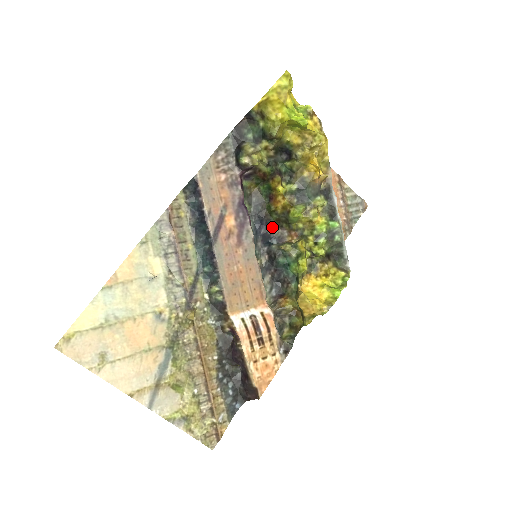
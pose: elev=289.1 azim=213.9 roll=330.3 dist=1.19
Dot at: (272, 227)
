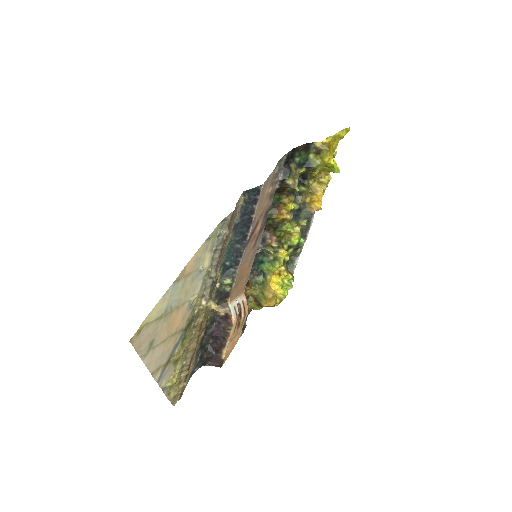
Dot at: occluded
